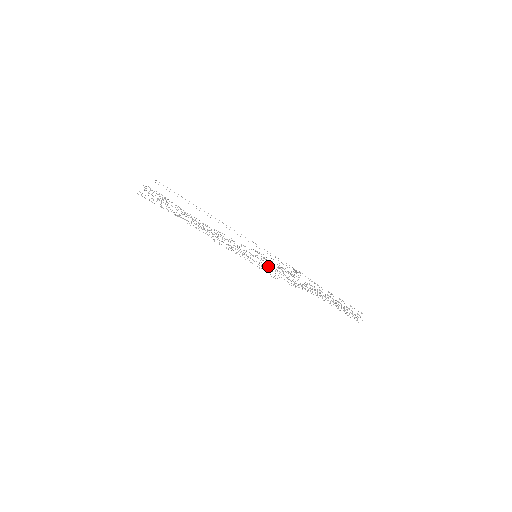
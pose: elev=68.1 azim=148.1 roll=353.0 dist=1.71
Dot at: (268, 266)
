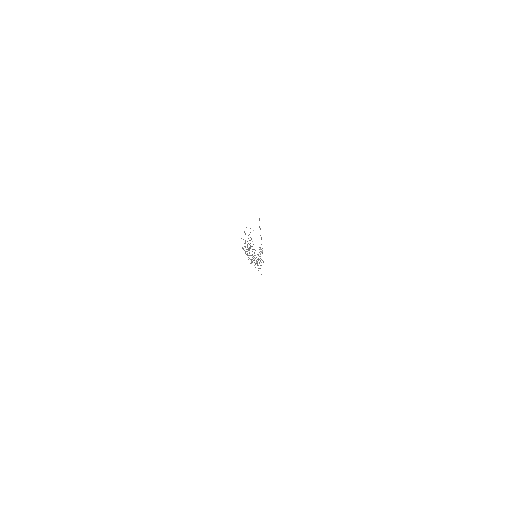
Dot at: occluded
